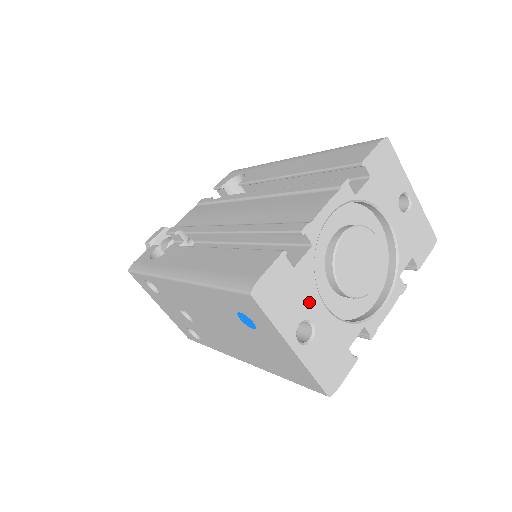
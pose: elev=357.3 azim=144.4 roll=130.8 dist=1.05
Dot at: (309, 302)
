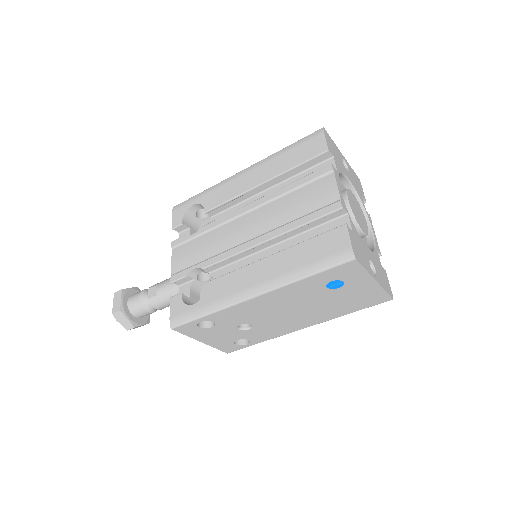
Dot at: (364, 249)
